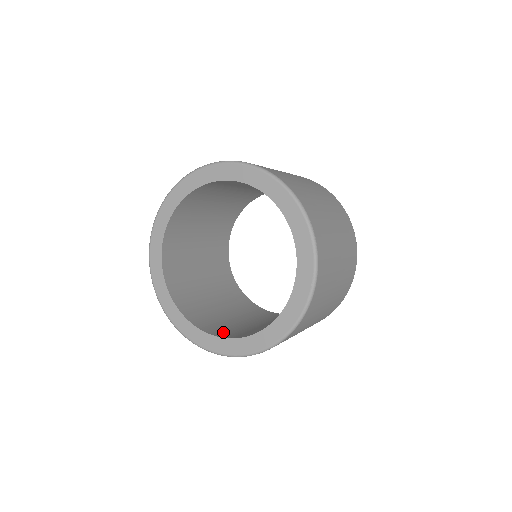
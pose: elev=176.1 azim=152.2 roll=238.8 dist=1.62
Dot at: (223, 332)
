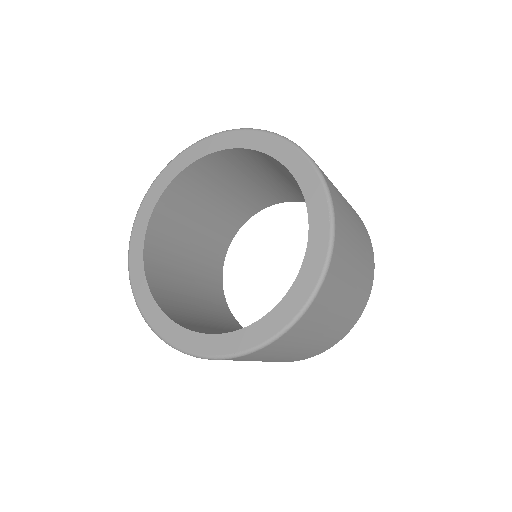
Dot at: occluded
